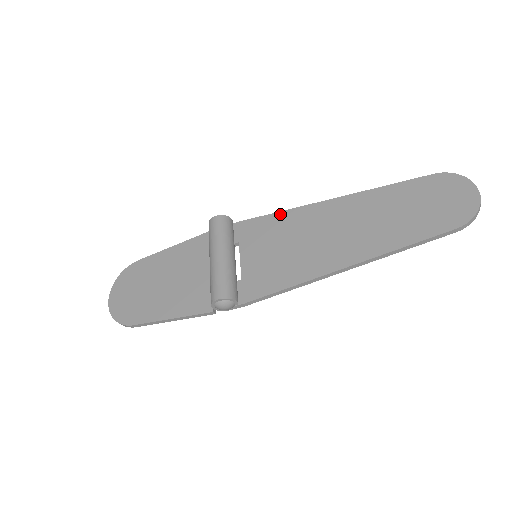
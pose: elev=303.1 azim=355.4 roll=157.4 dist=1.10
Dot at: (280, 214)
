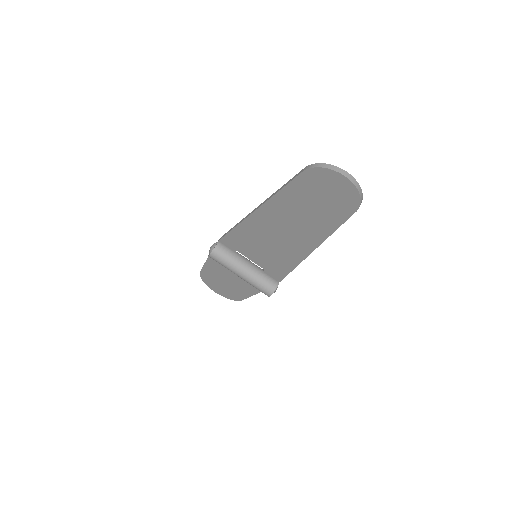
Dot at: (237, 229)
